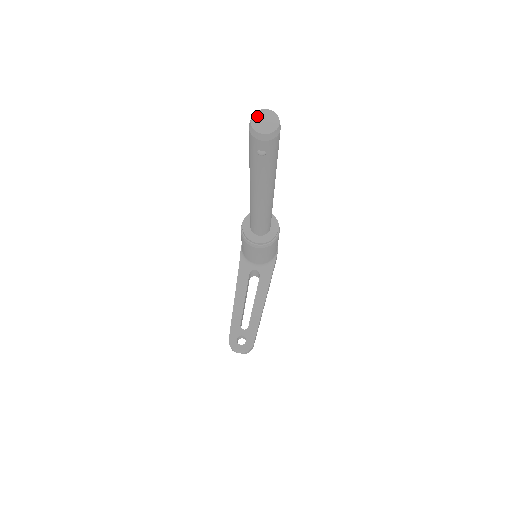
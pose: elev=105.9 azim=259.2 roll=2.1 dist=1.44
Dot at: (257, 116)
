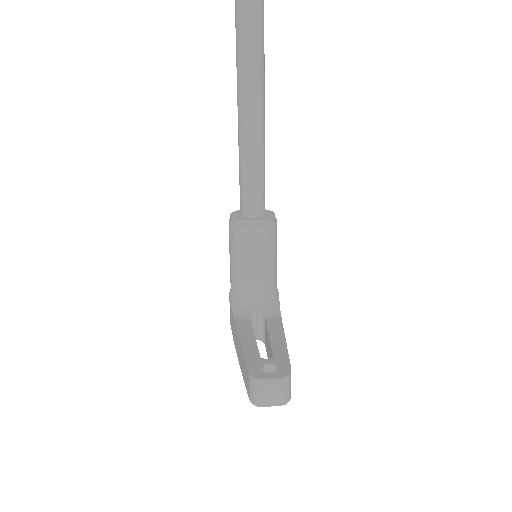
Dot at: out of frame
